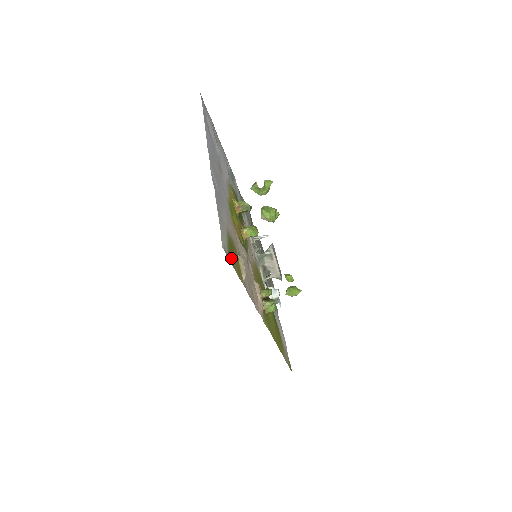
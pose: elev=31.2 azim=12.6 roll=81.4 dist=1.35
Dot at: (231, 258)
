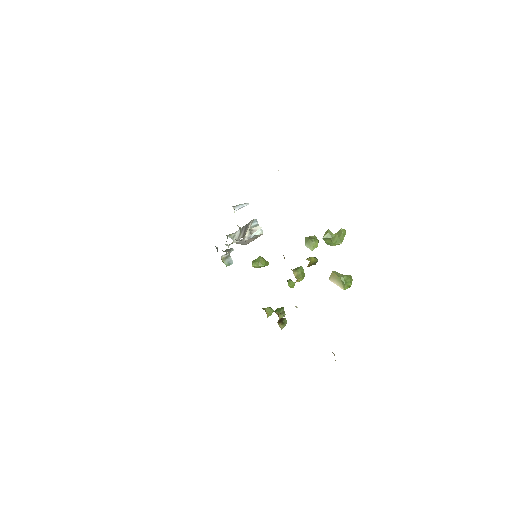
Dot at: occluded
